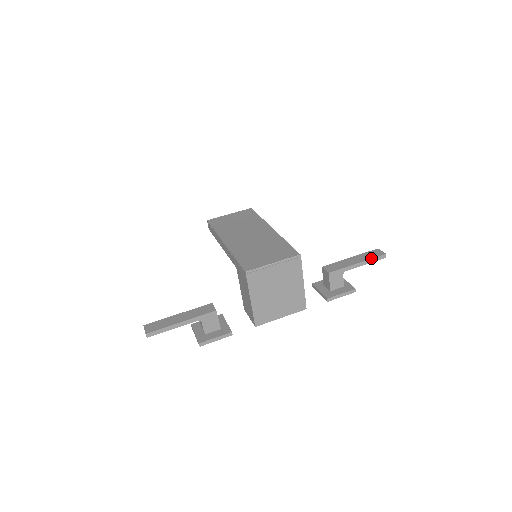
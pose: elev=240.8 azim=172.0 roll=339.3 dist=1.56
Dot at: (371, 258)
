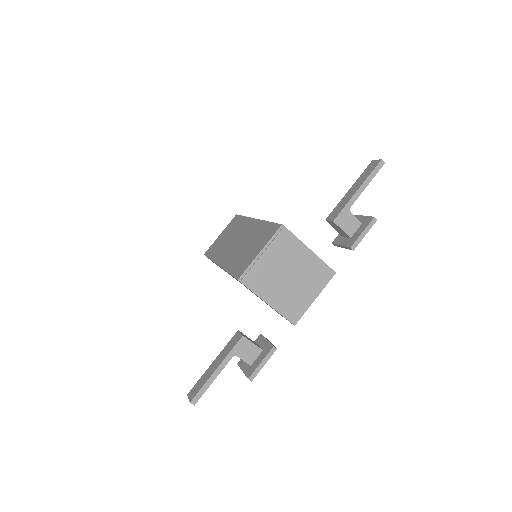
Dot at: (368, 175)
